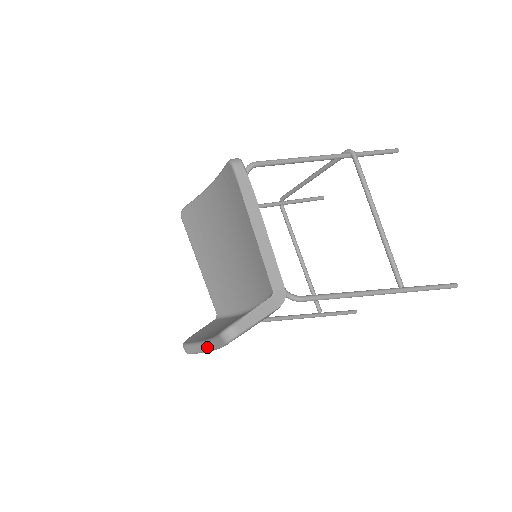
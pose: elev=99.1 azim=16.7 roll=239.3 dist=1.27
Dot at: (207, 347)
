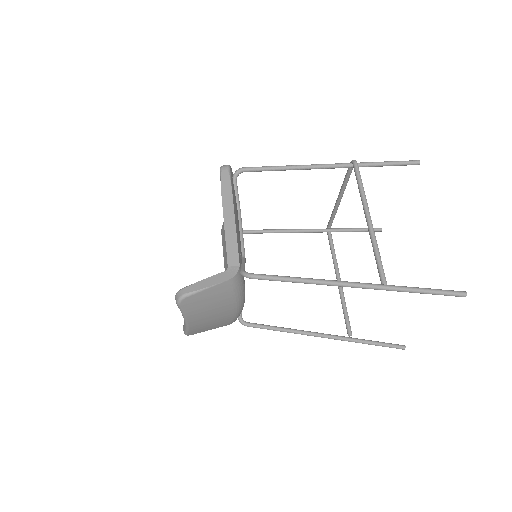
Dot at: occluded
